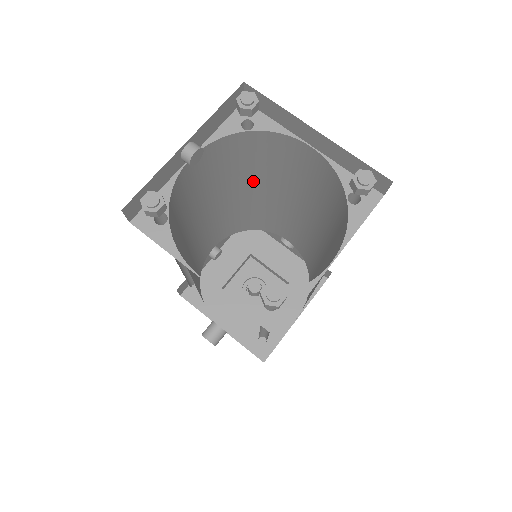
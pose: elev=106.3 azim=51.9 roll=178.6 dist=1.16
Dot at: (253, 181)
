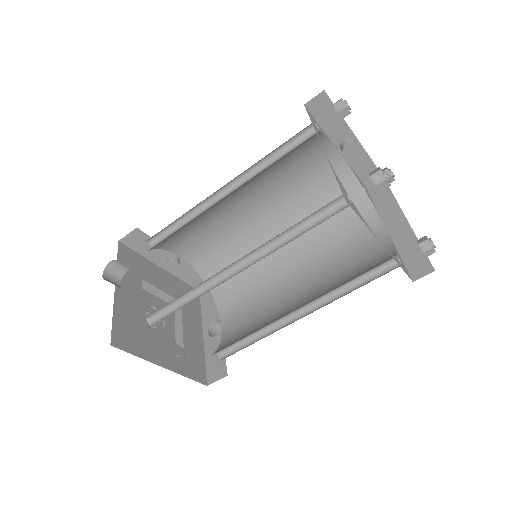
Dot at: occluded
